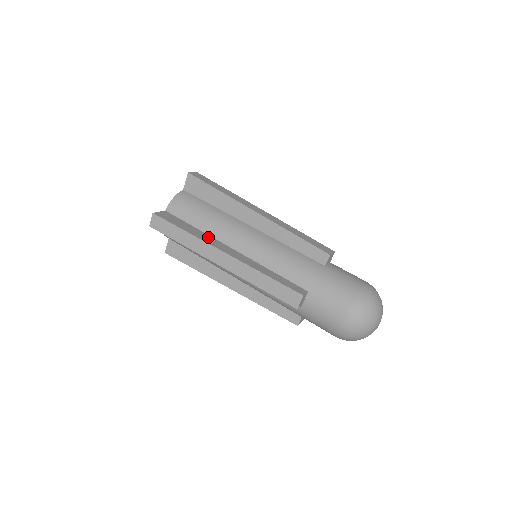
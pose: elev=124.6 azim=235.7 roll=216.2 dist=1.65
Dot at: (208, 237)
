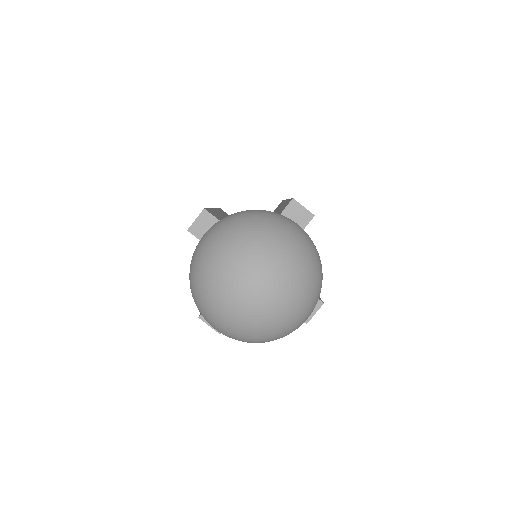
Dot at: occluded
